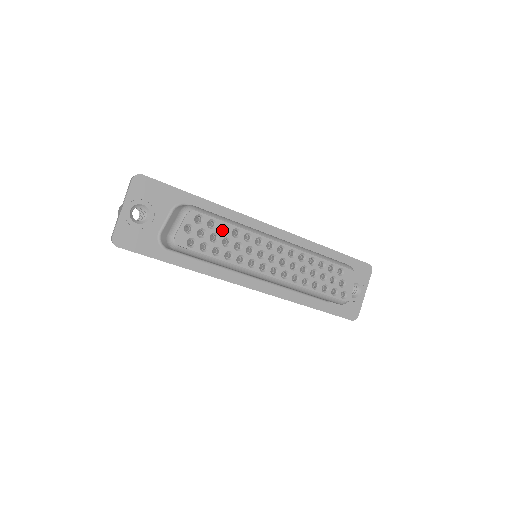
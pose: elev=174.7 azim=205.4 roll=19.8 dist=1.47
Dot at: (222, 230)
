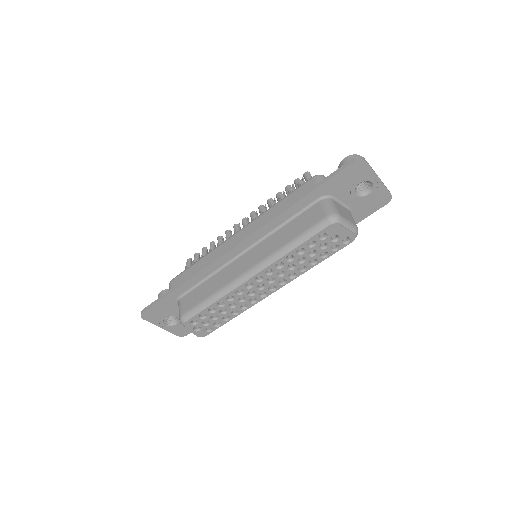
Dot at: occluded
